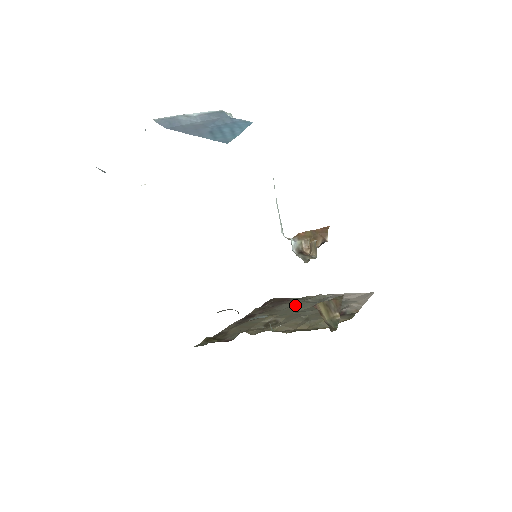
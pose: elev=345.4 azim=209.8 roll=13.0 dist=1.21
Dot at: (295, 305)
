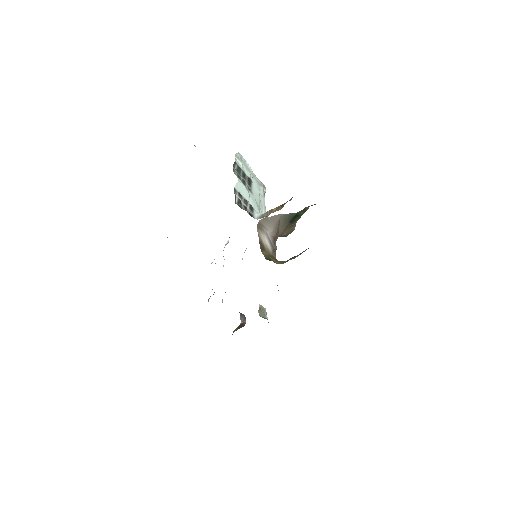
Dot at: occluded
